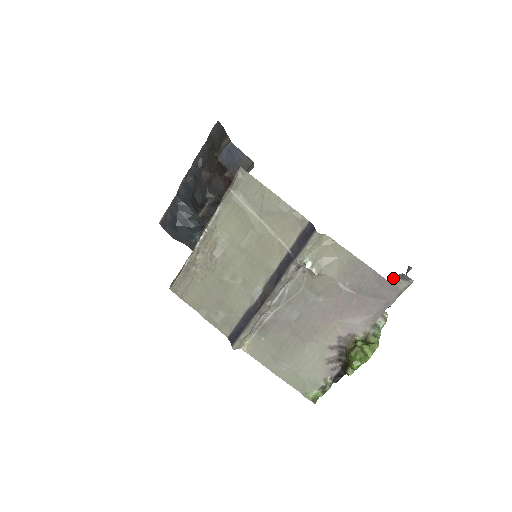
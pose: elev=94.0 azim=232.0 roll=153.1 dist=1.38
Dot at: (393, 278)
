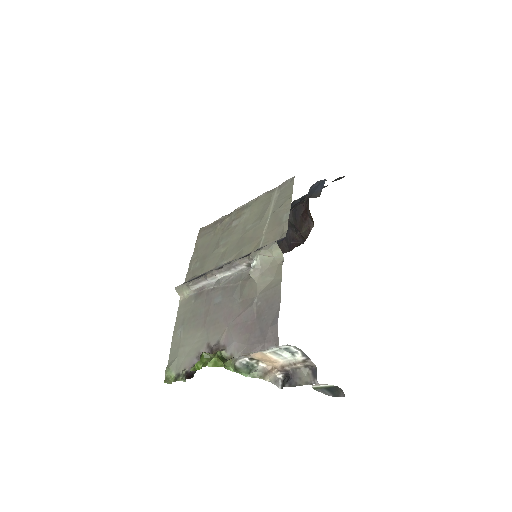
Dot at: (299, 351)
